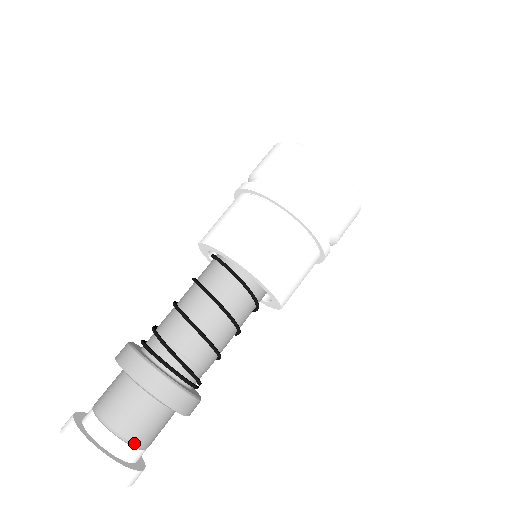
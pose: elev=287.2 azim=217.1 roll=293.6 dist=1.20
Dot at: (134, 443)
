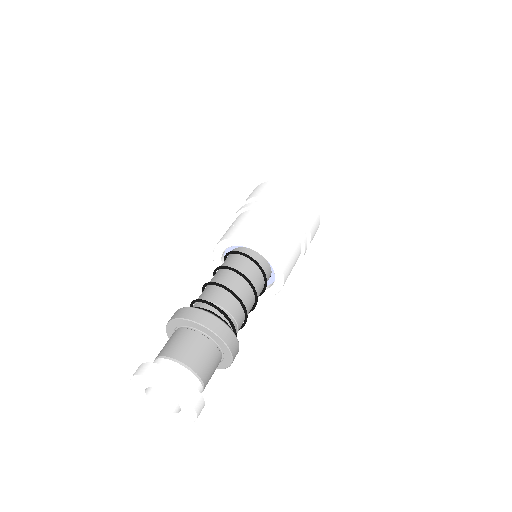
Dot at: (191, 368)
